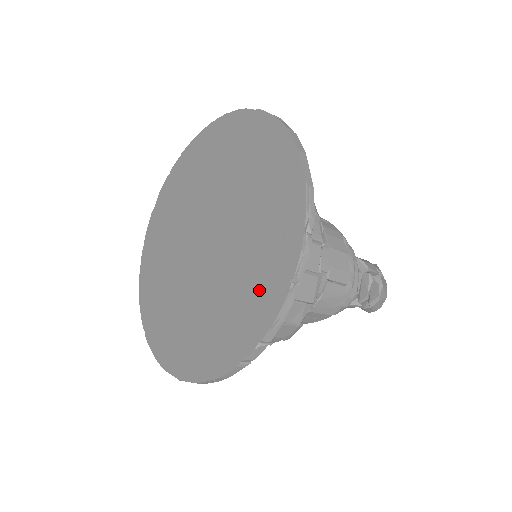
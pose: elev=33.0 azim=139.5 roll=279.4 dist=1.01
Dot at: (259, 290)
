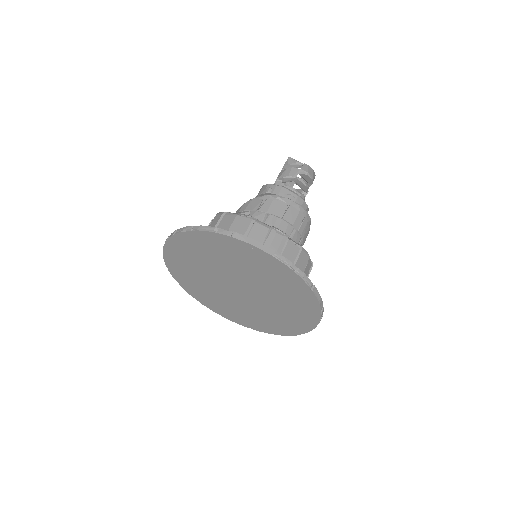
Dot at: (298, 297)
